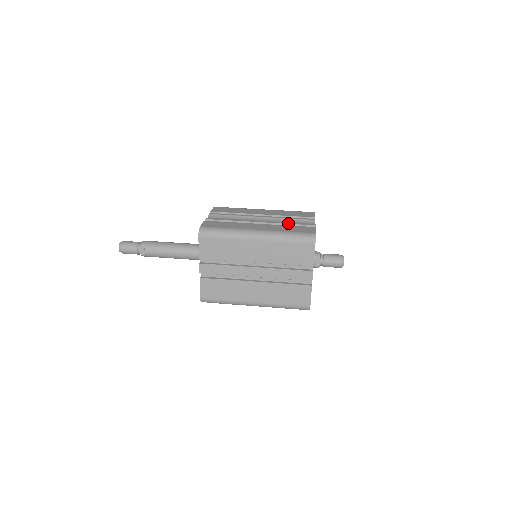
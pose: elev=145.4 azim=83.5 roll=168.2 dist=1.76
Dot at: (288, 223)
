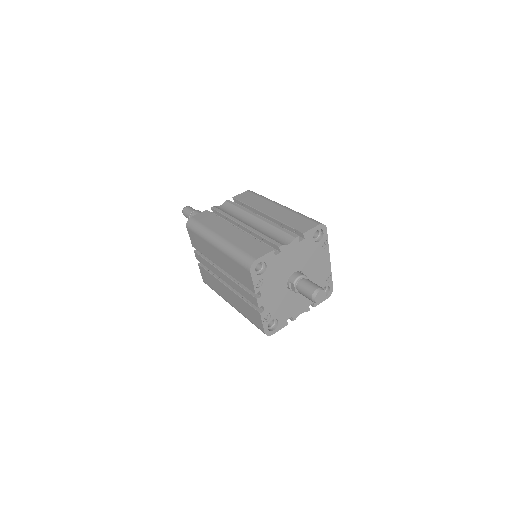
Dot at: (260, 235)
